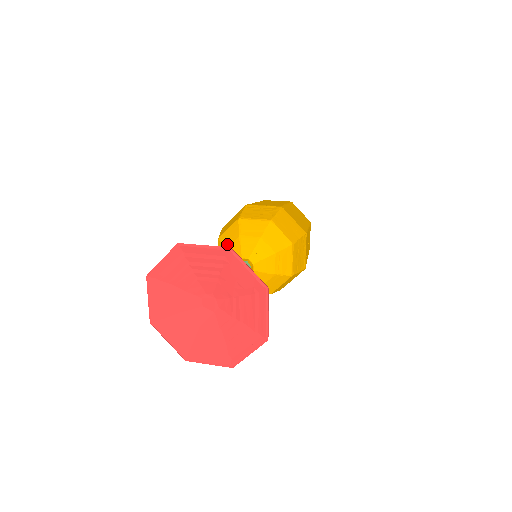
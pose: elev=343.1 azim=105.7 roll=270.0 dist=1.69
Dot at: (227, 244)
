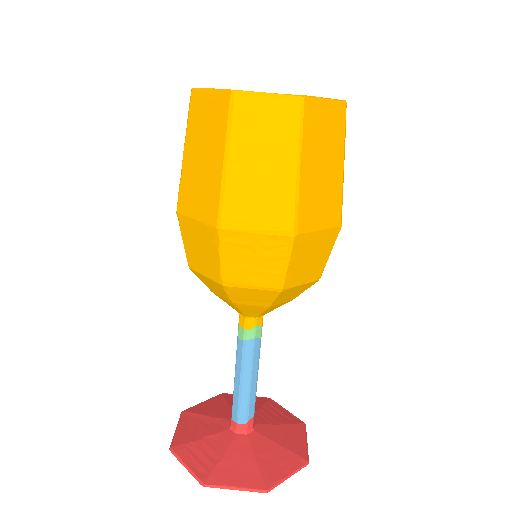
Dot at: (212, 291)
